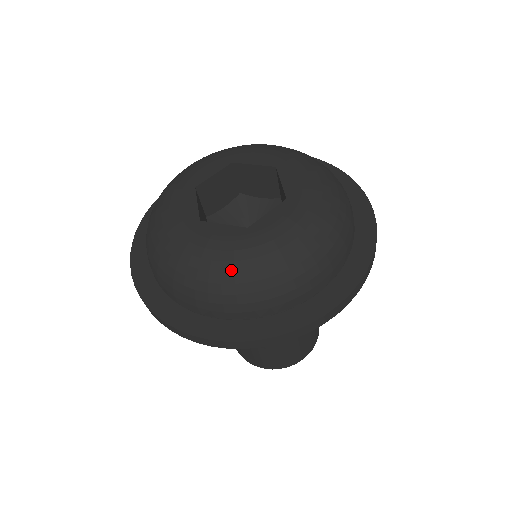
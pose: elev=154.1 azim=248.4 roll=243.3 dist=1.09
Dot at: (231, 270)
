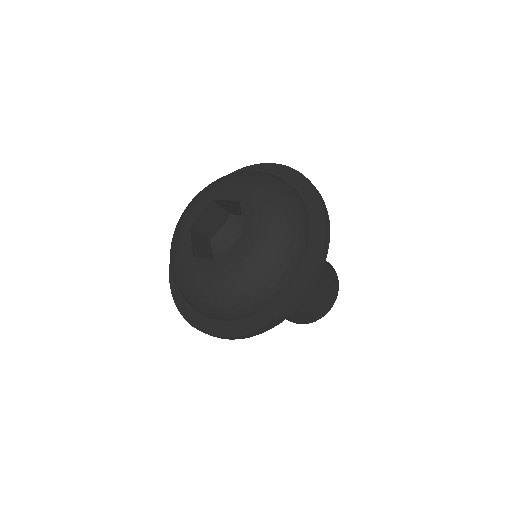
Dot at: (214, 294)
